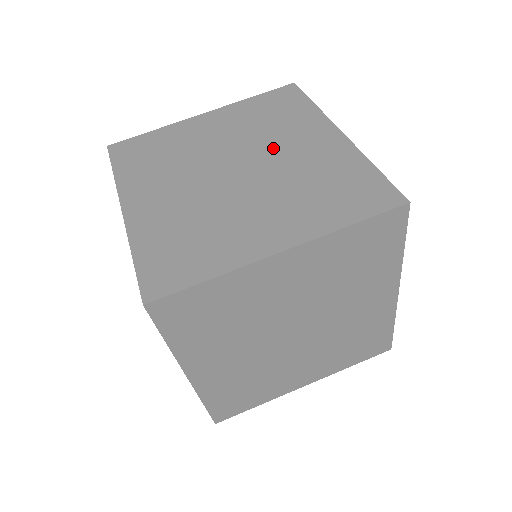
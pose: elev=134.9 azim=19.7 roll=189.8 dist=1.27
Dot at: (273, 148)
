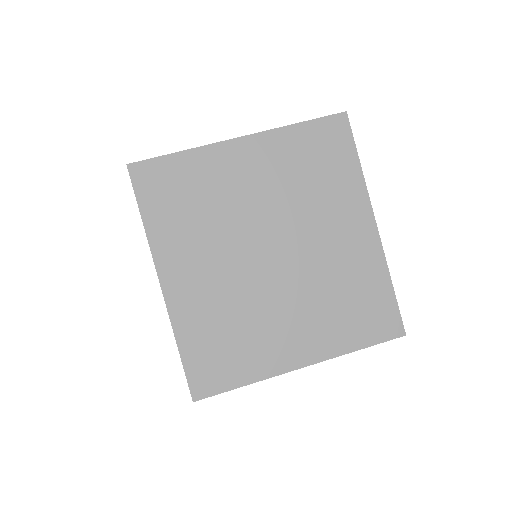
Dot at: (310, 230)
